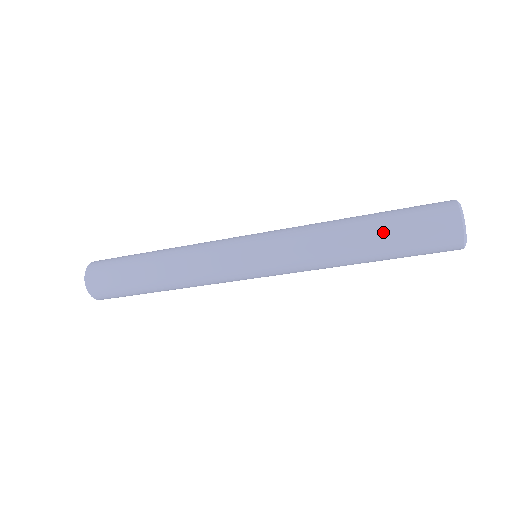
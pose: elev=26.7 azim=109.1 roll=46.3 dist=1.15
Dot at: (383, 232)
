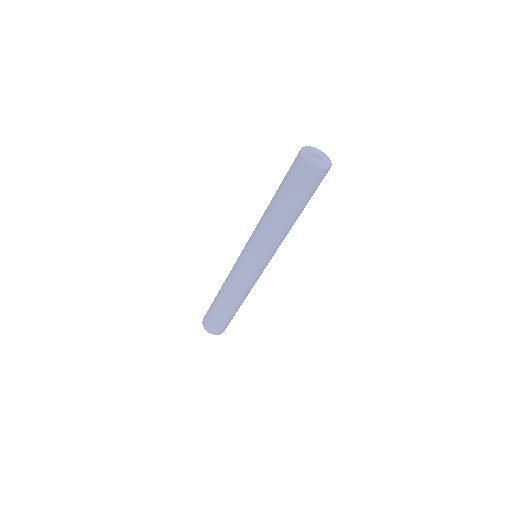
Dot at: occluded
